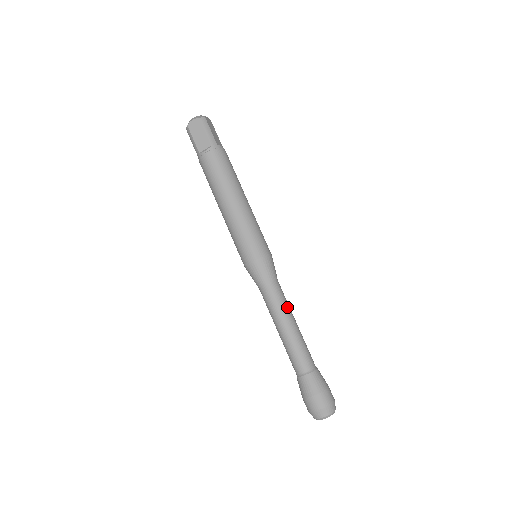
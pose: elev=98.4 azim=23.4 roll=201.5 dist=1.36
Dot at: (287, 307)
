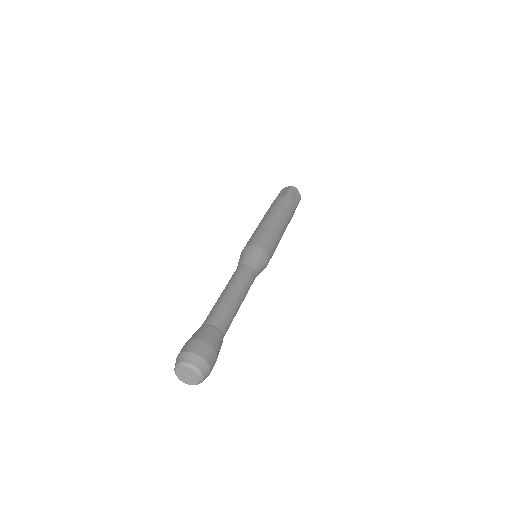
Dot at: (243, 283)
